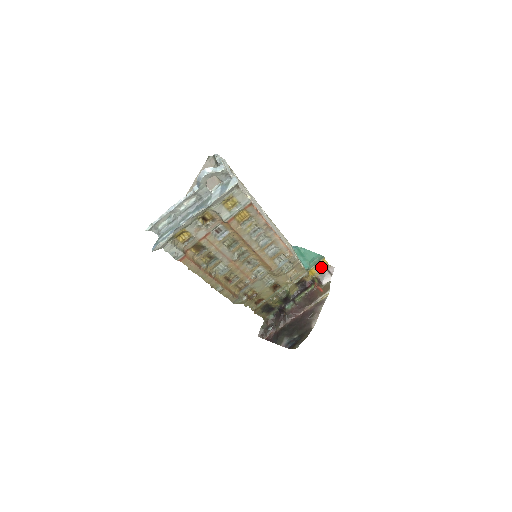
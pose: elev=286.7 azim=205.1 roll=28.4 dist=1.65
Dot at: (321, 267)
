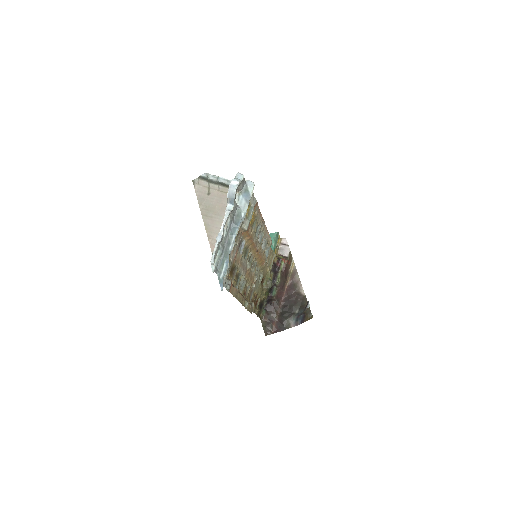
Dot at: (277, 244)
